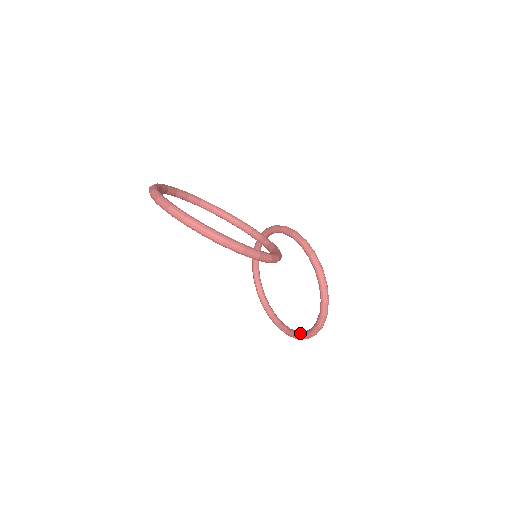
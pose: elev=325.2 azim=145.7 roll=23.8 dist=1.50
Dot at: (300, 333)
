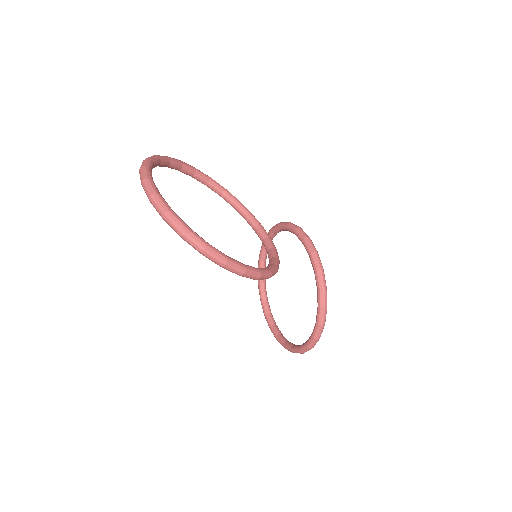
Dot at: (289, 344)
